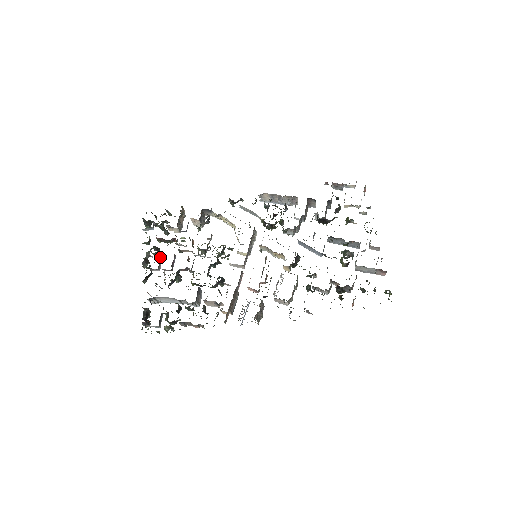
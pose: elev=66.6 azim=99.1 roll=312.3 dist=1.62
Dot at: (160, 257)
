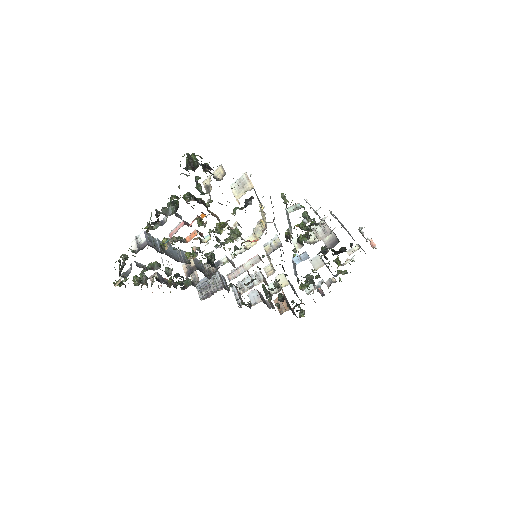
Dot at: occluded
